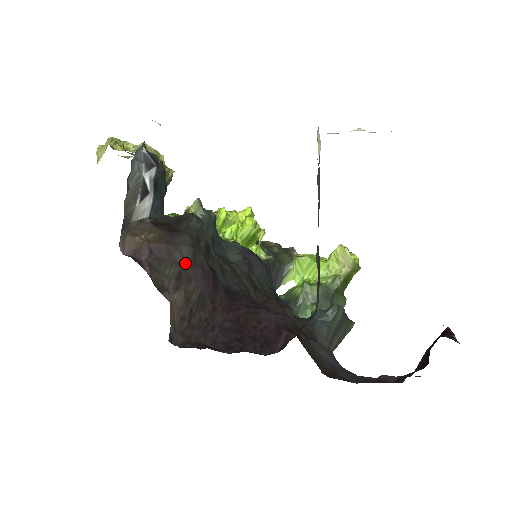
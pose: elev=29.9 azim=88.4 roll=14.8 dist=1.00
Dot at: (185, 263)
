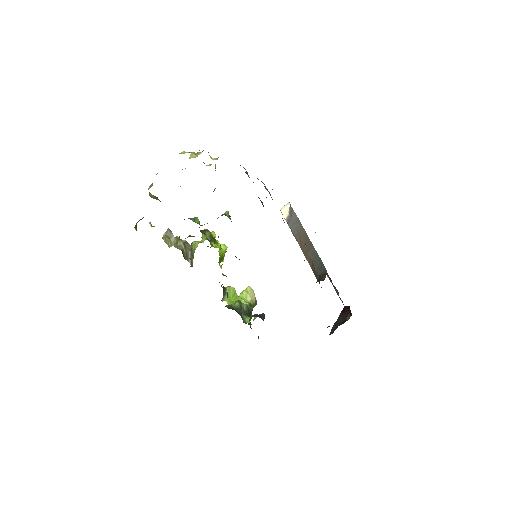
Dot at: occluded
